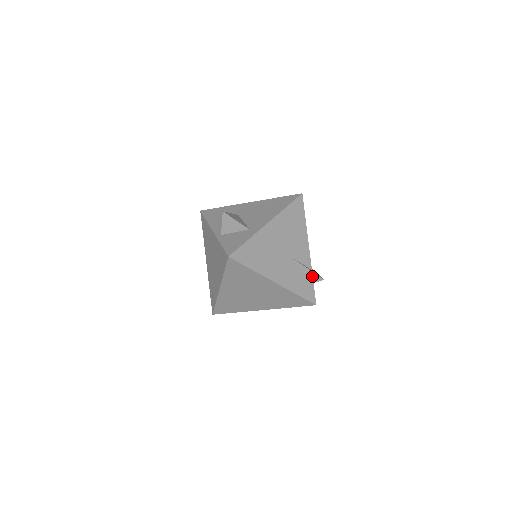
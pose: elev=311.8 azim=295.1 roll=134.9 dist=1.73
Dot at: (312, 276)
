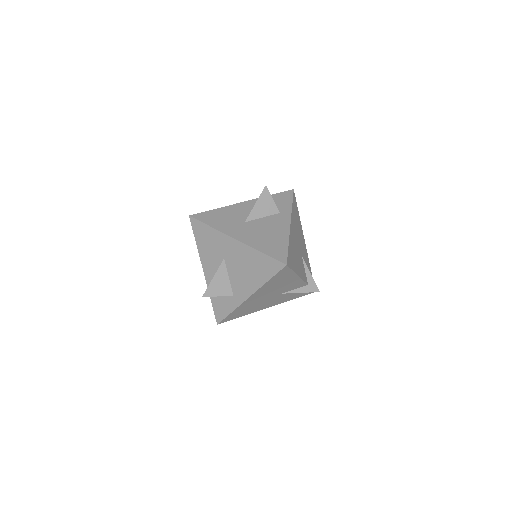
Dot at: (307, 290)
